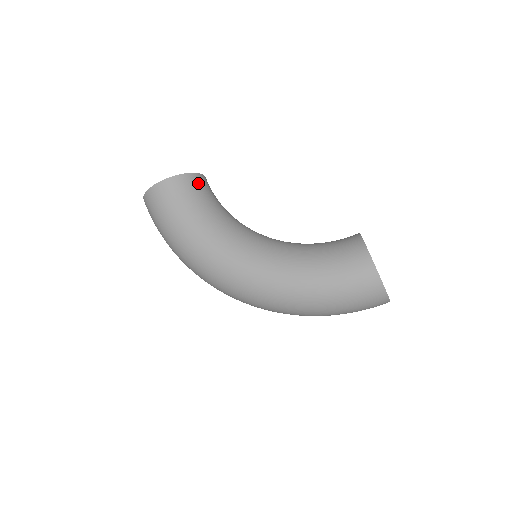
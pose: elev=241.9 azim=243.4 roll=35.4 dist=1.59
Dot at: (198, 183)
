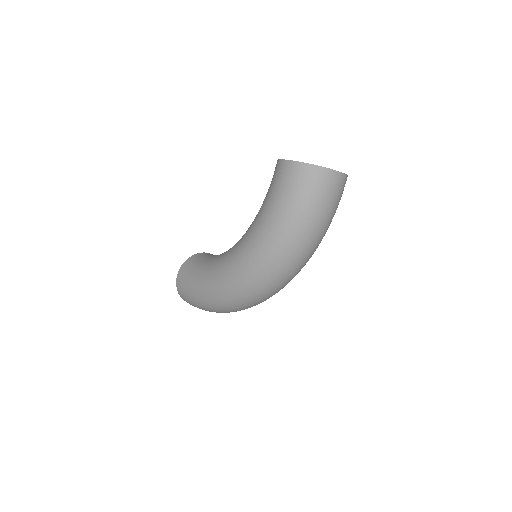
Dot at: (199, 256)
